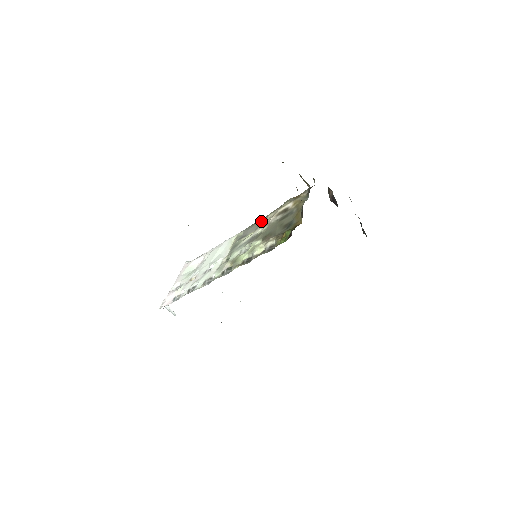
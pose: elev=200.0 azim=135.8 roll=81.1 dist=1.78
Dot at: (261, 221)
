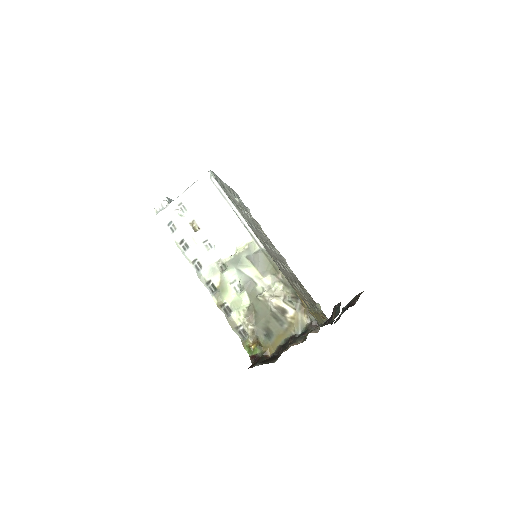
Dot at: (273, 270)
